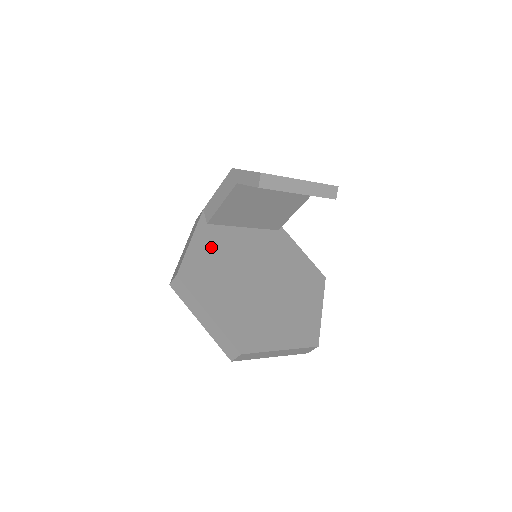
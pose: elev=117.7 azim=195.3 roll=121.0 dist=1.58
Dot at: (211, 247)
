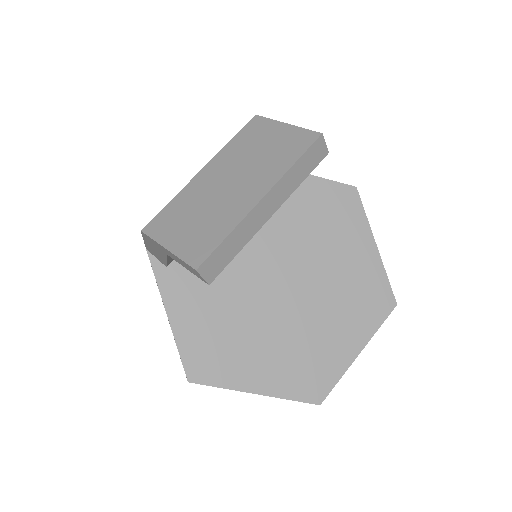
Dot at: (196, 298)
